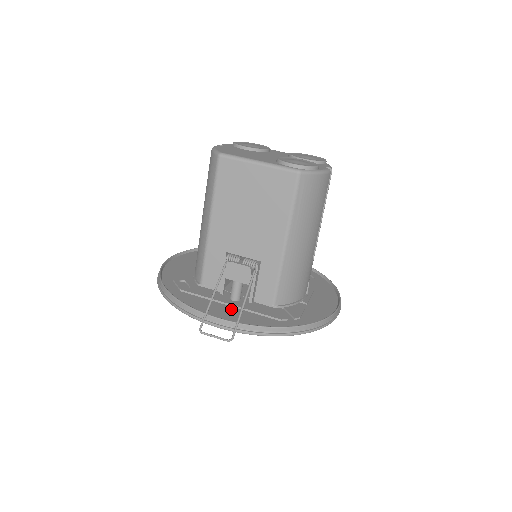
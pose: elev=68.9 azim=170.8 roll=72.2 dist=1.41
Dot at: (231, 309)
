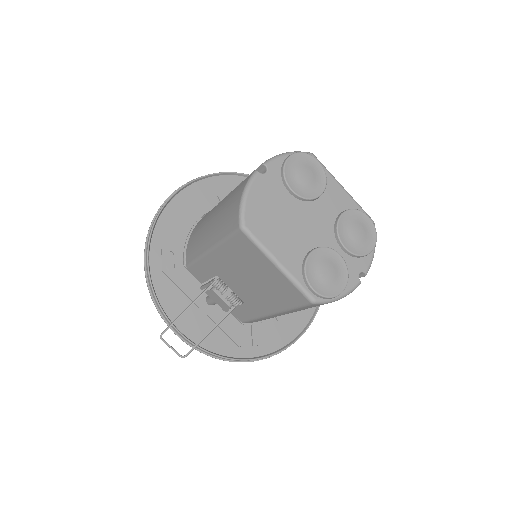
Dot at: (201, 315)
